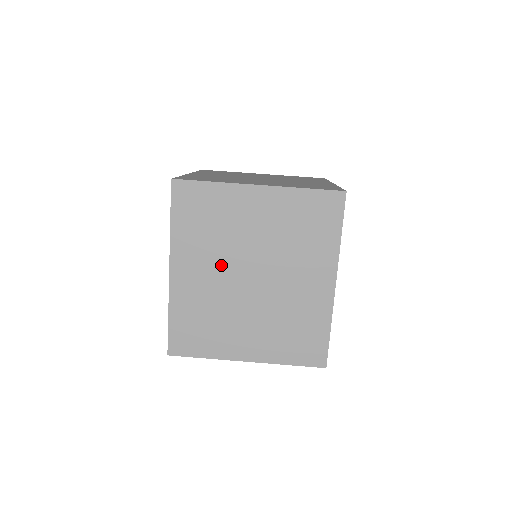
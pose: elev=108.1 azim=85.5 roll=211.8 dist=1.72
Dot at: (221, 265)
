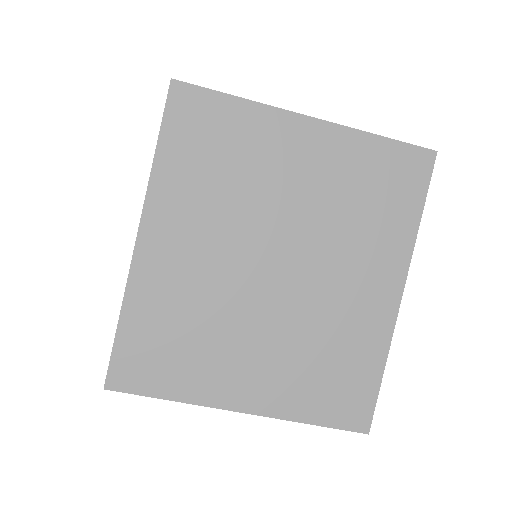
Dot at: occluded
